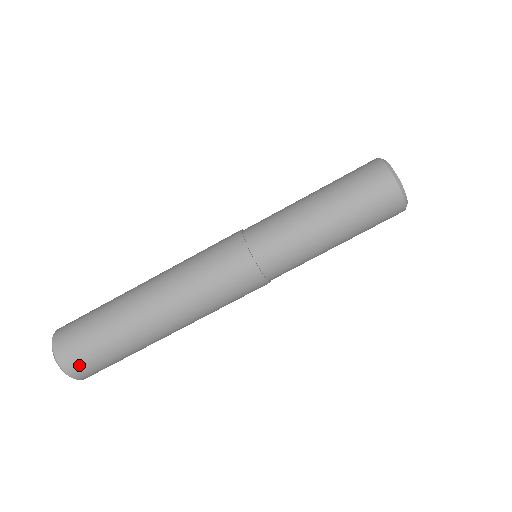
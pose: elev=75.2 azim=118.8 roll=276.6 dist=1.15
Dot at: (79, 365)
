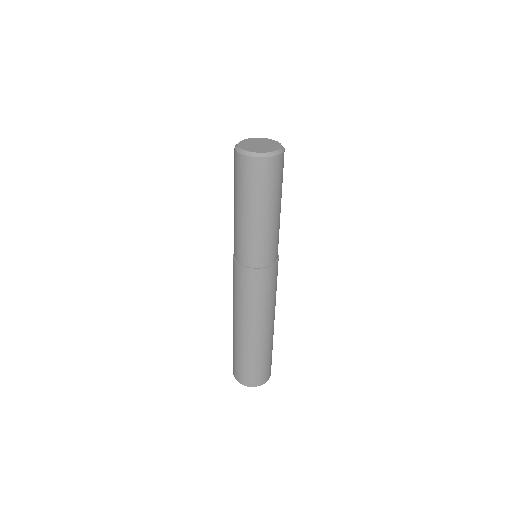
Dot at: (242, 377)
